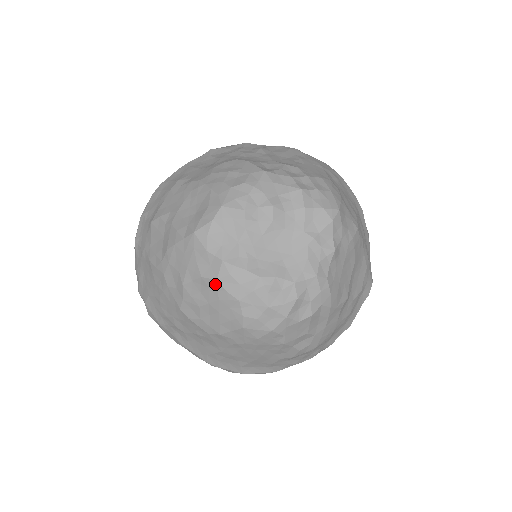
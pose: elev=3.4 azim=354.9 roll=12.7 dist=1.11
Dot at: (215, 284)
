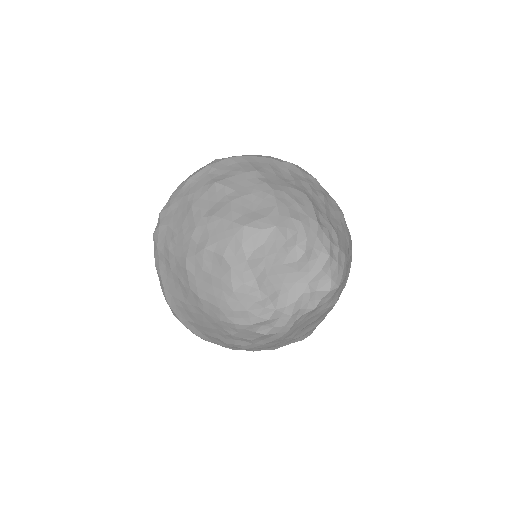
Dot at: (228, 269)
